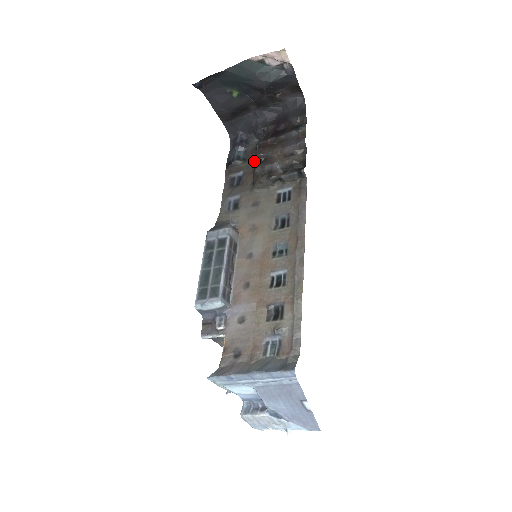
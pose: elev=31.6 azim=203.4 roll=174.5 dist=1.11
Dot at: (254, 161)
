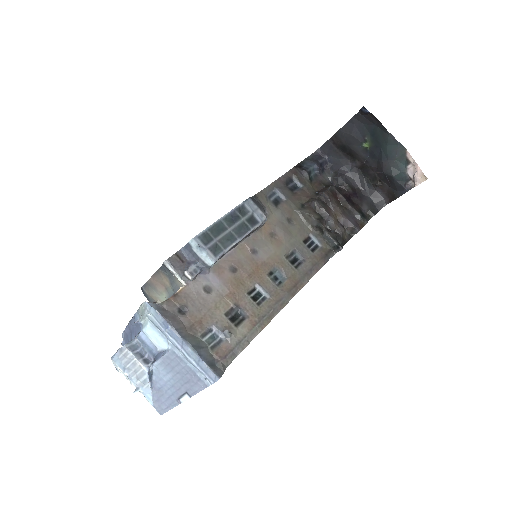
Dot at: (317, 192)
